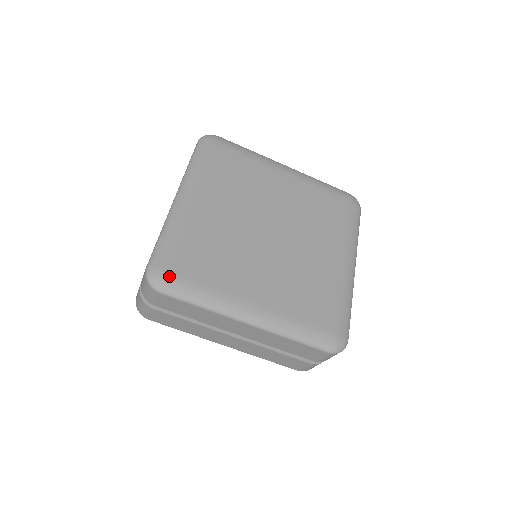
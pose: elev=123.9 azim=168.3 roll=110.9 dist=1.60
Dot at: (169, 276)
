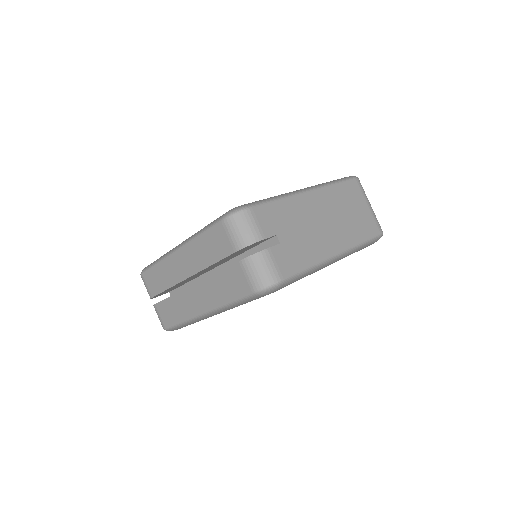
Dot at: occluded
